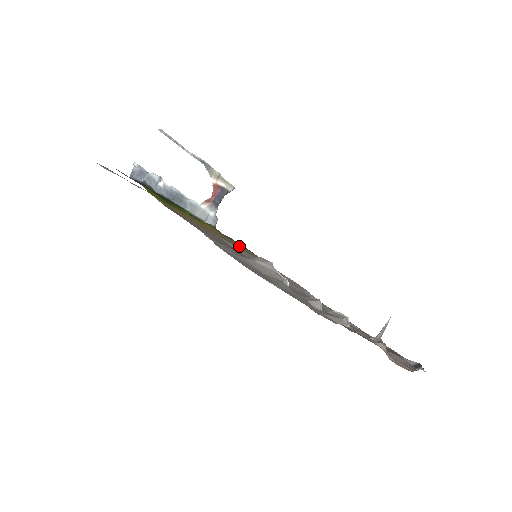
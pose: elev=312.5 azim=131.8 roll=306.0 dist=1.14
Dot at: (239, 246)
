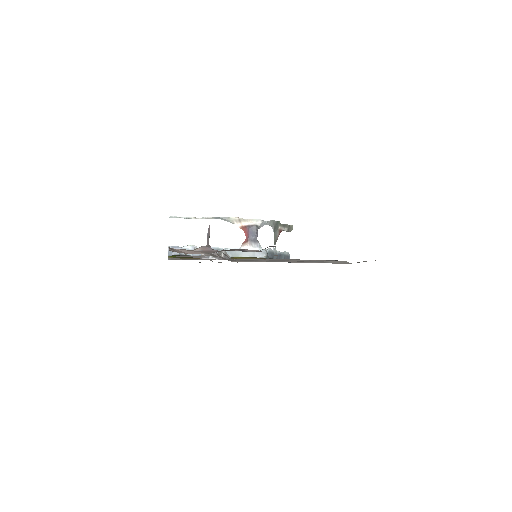
Dot at: occluded
